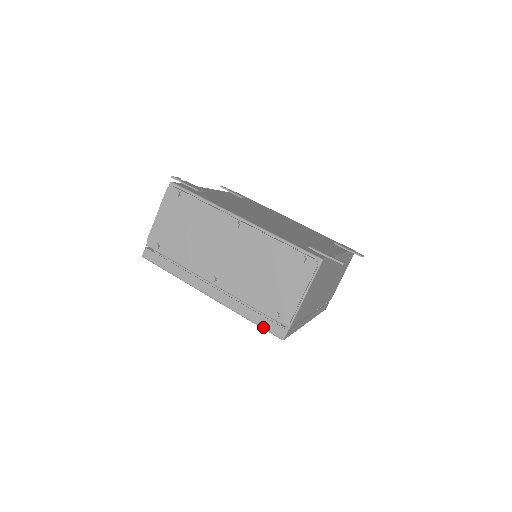
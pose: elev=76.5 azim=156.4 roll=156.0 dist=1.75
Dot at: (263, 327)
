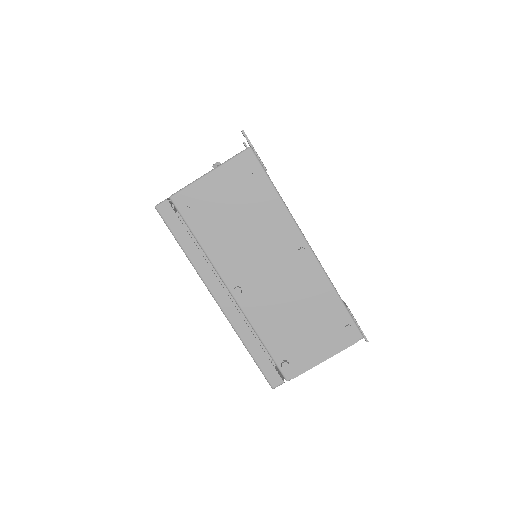
Dot at: (260, 366)
